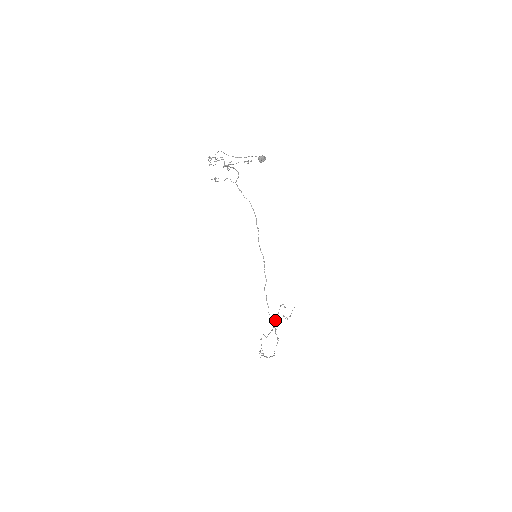
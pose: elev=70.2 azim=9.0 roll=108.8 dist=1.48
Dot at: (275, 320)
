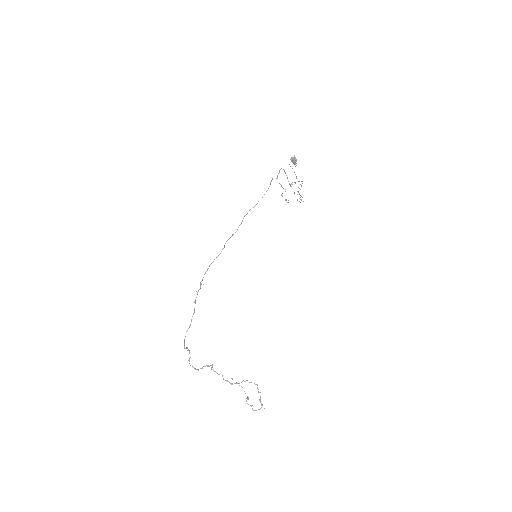
Dot at: occluded
